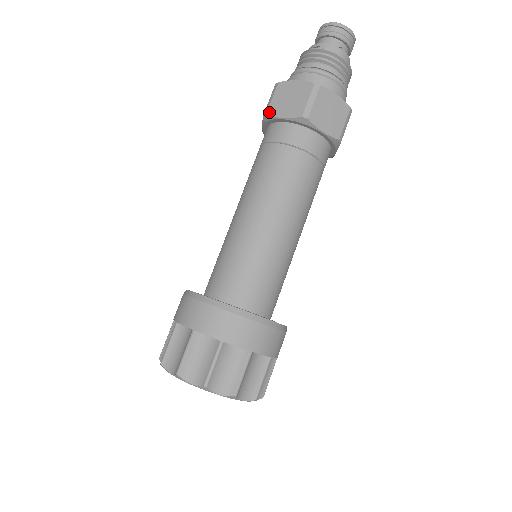
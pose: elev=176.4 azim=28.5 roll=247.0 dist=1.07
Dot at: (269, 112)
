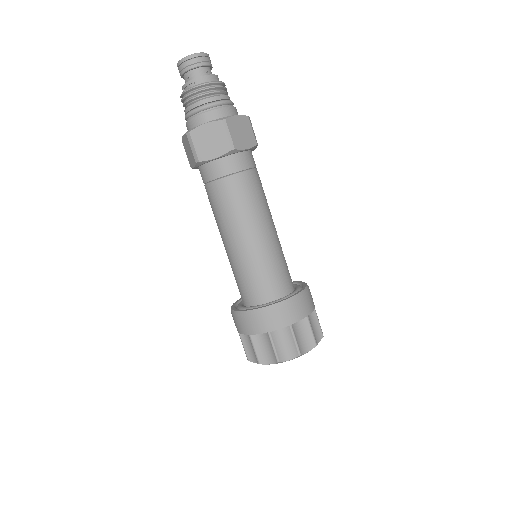
Dot at: (200, 159)
